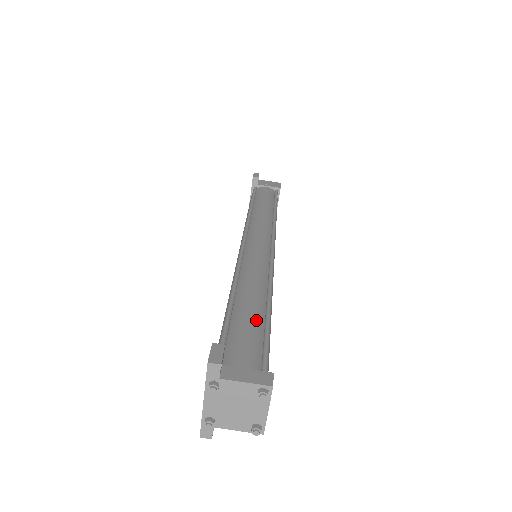
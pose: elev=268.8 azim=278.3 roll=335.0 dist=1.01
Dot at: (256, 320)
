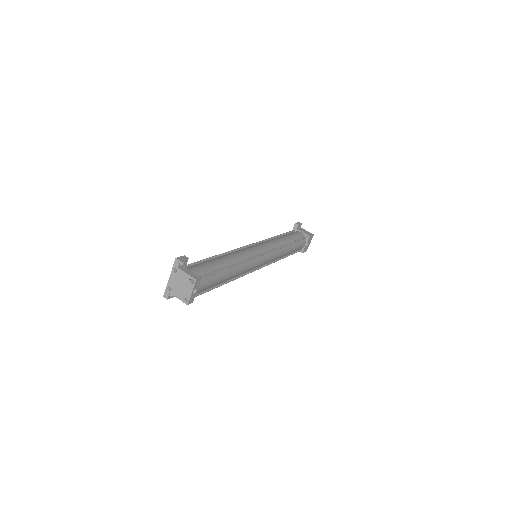
Dot at: (217, 265)
